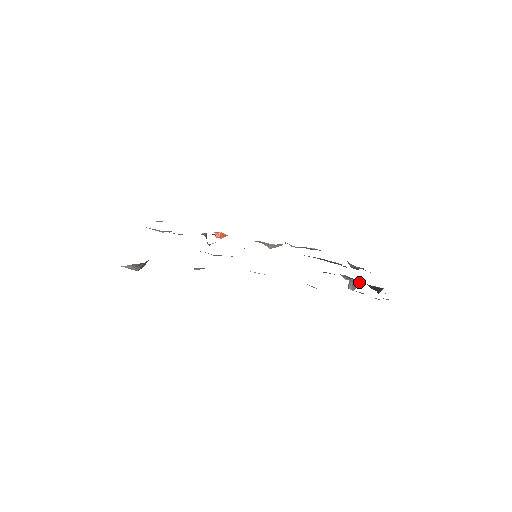
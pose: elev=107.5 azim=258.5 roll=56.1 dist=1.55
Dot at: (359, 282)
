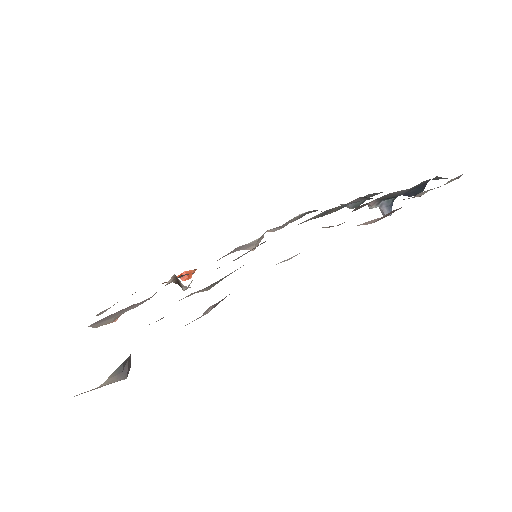
Dot at: (395, 196)
